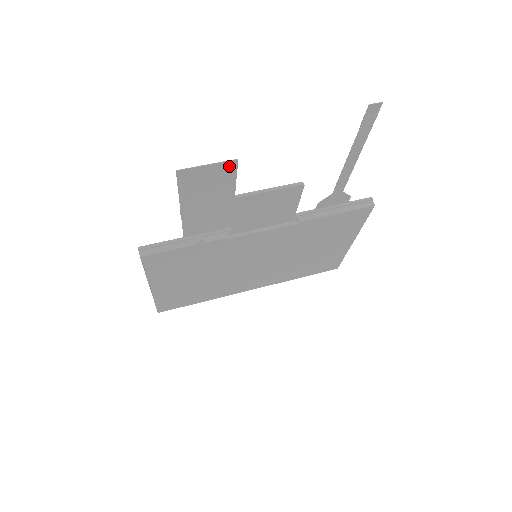
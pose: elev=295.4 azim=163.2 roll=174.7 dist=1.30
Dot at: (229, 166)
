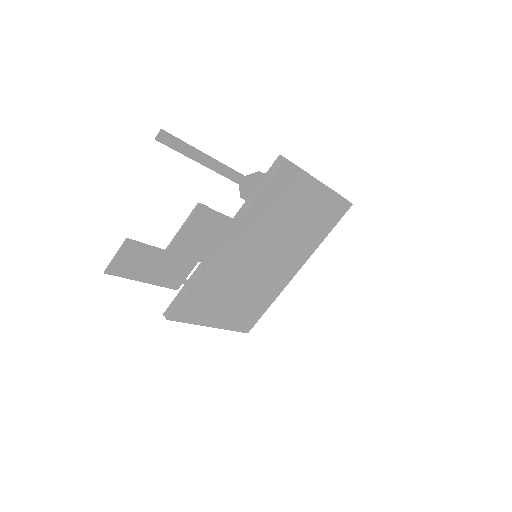
Dot at: (128, 245)
